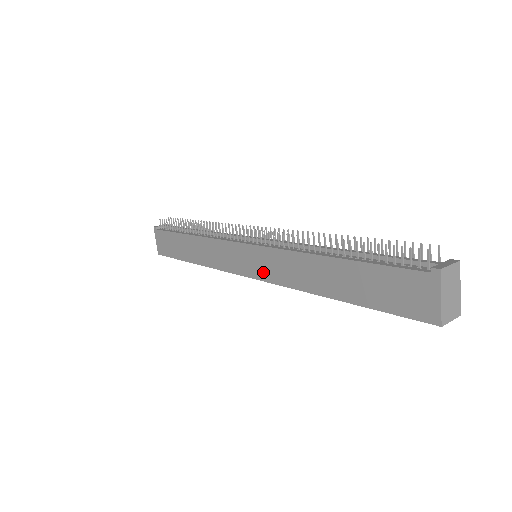
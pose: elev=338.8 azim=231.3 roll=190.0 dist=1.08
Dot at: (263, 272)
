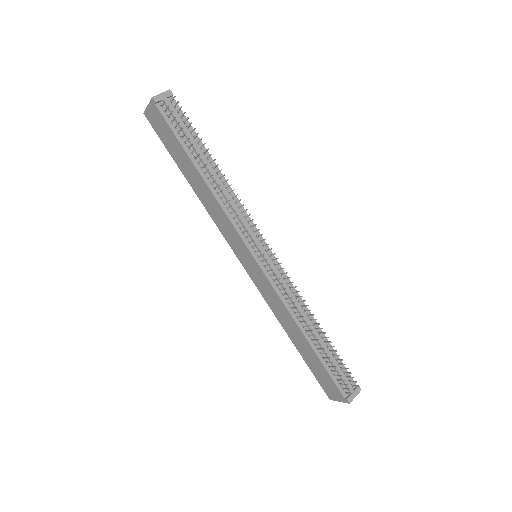
Dot at: (256, 280)
